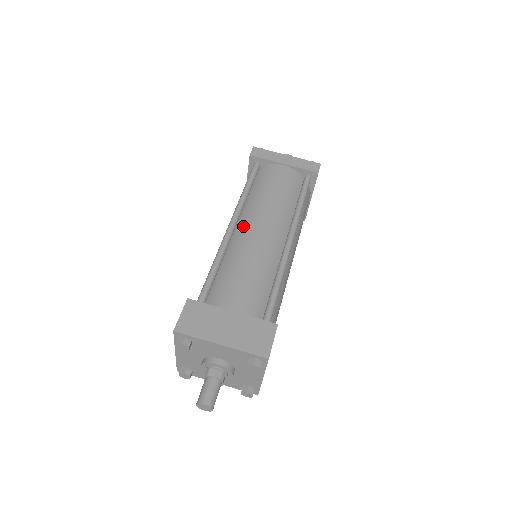
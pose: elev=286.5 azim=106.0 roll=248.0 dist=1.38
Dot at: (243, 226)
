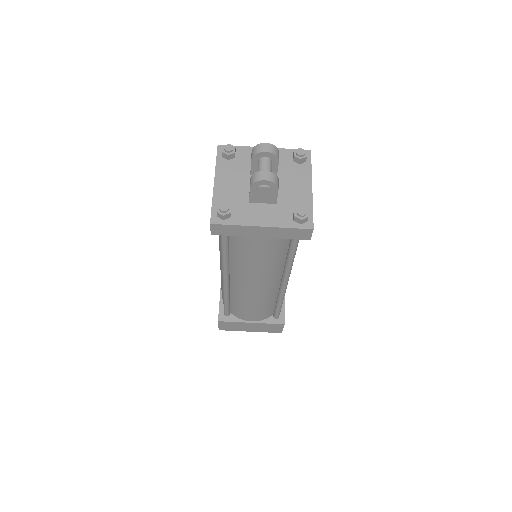
Dot at: (237, 282)
